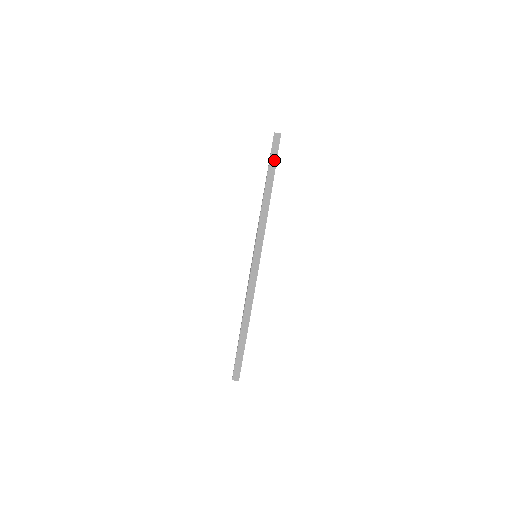
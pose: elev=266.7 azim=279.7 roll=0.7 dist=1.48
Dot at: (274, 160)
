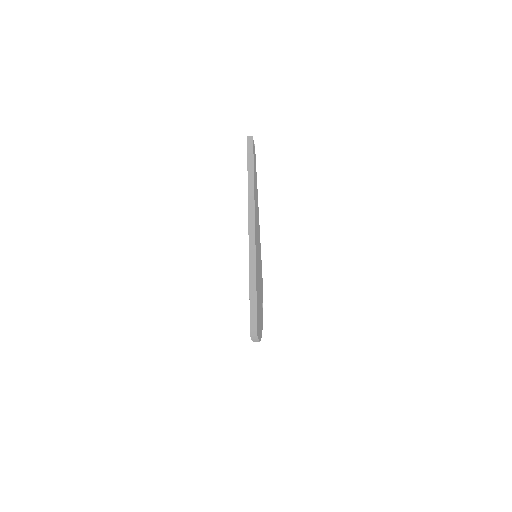
Dot at: occluded
